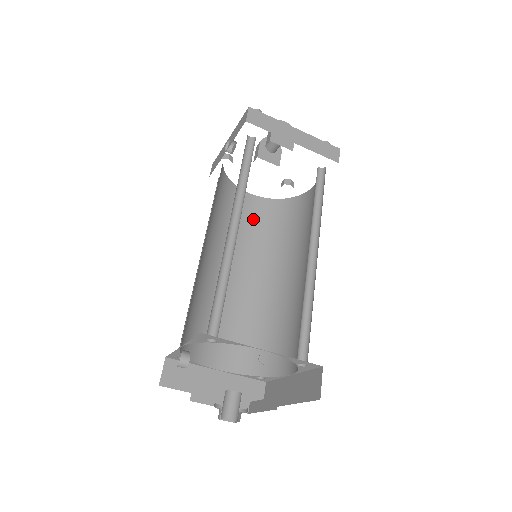
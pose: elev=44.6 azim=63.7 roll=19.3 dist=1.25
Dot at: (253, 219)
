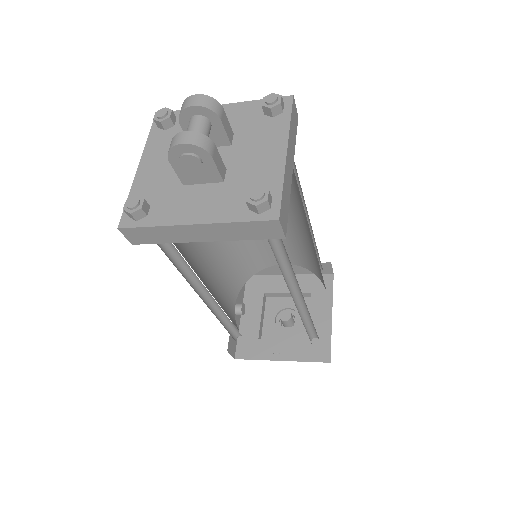
Dot at: occluded
